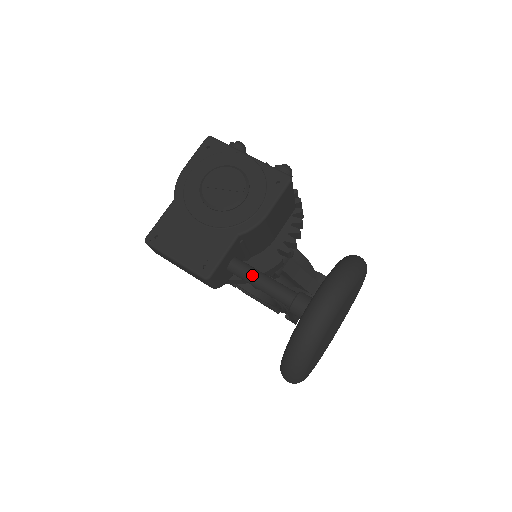
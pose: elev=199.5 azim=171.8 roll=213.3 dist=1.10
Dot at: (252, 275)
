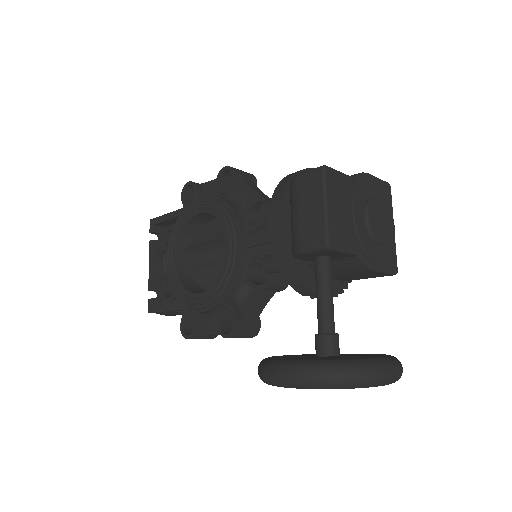
Dot at: (331, 283)
